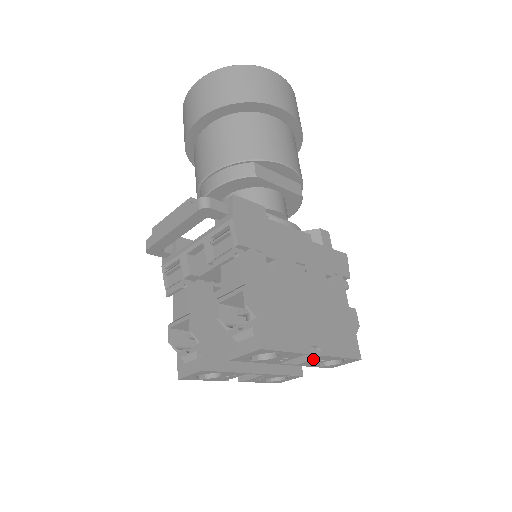
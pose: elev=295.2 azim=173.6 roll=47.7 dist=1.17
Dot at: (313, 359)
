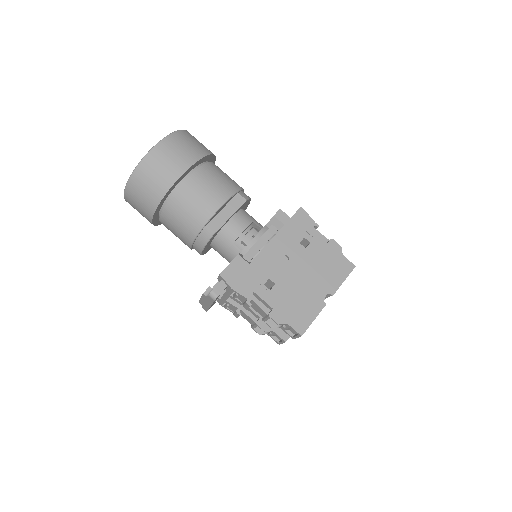
Dot at: occluded
